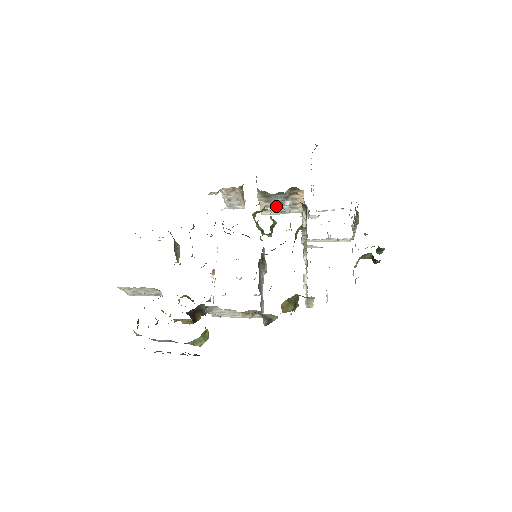
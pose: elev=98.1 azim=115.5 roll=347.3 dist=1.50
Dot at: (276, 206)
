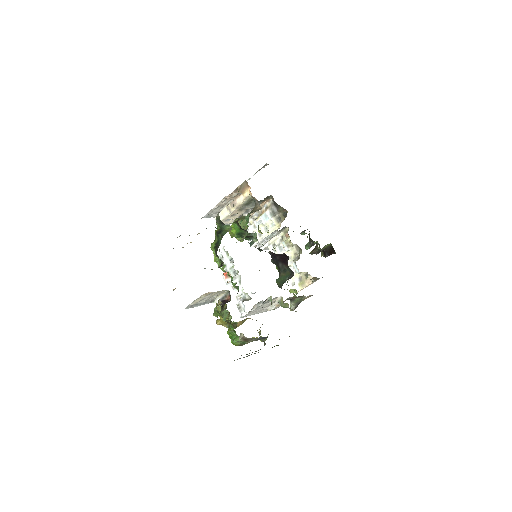
Dot at: (239, 215)
